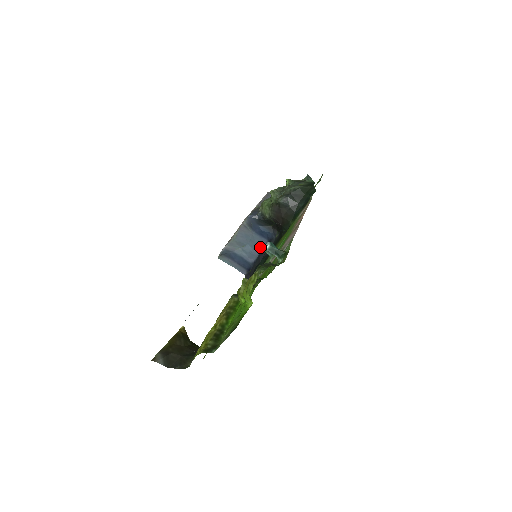
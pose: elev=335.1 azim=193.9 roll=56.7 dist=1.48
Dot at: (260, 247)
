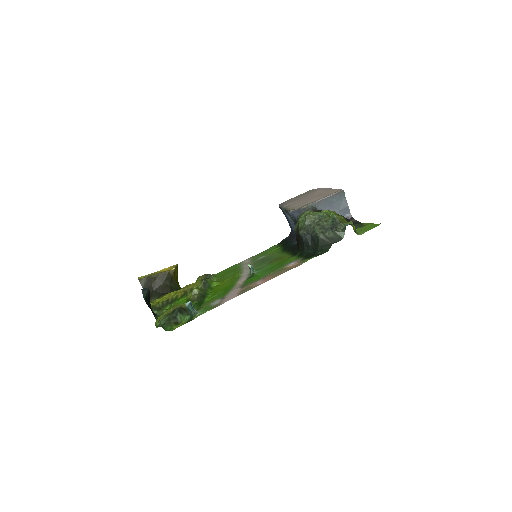
Dot at: occluded
